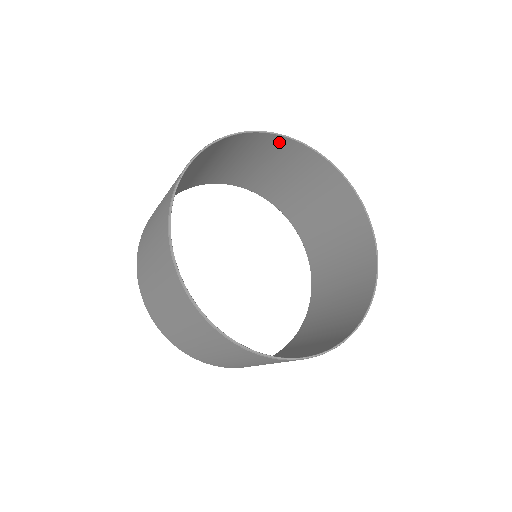
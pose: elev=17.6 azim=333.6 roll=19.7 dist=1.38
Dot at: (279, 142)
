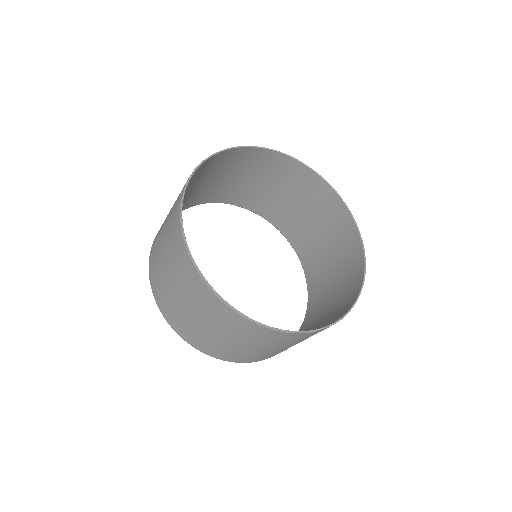
Dot at: (249, 153)
